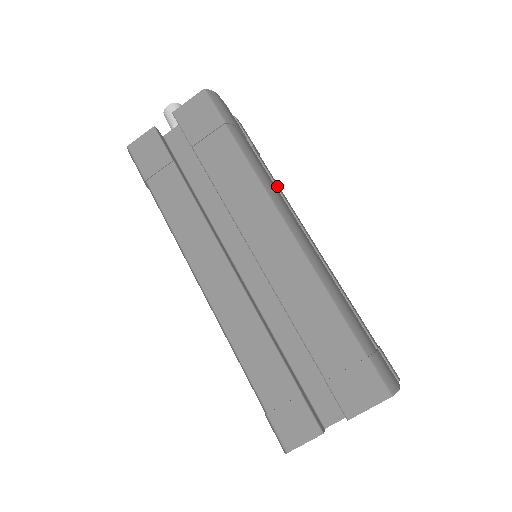
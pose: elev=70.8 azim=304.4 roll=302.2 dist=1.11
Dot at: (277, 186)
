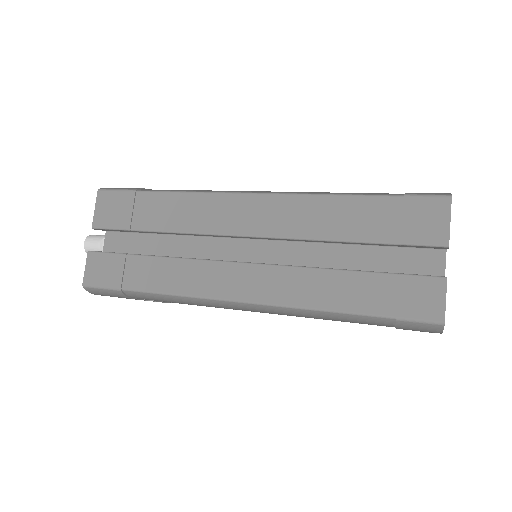
Dot at: occluded
